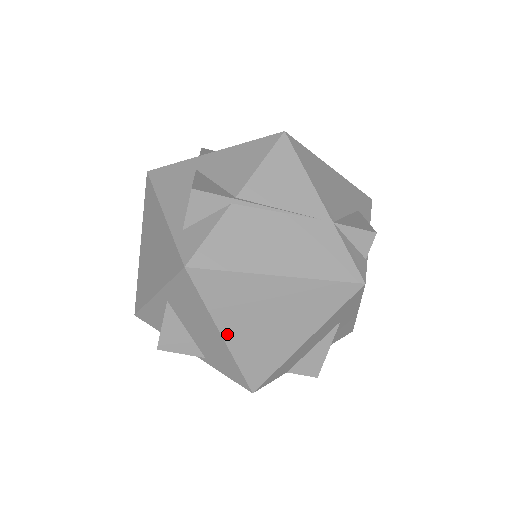
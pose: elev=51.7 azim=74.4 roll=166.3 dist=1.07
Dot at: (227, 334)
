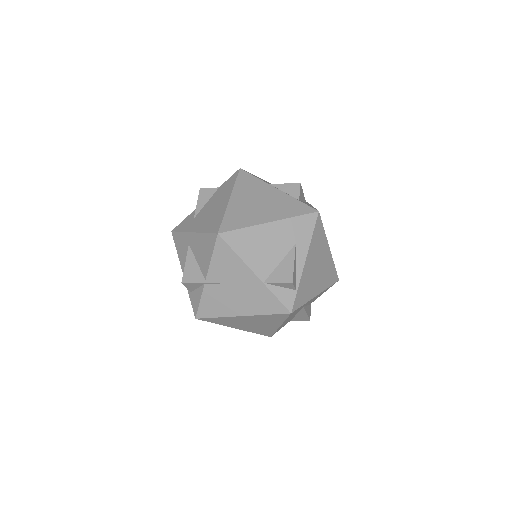
Dot at: (237, 328)
